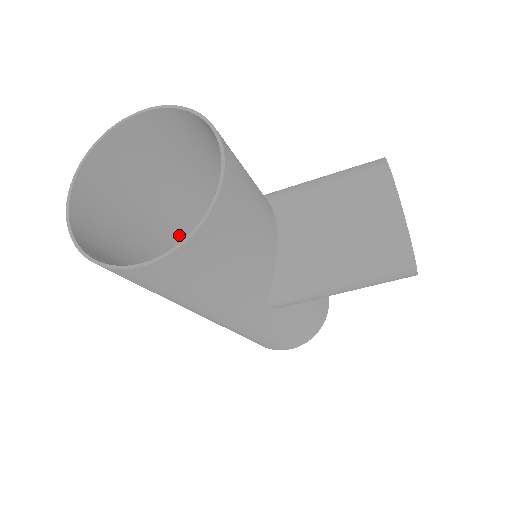
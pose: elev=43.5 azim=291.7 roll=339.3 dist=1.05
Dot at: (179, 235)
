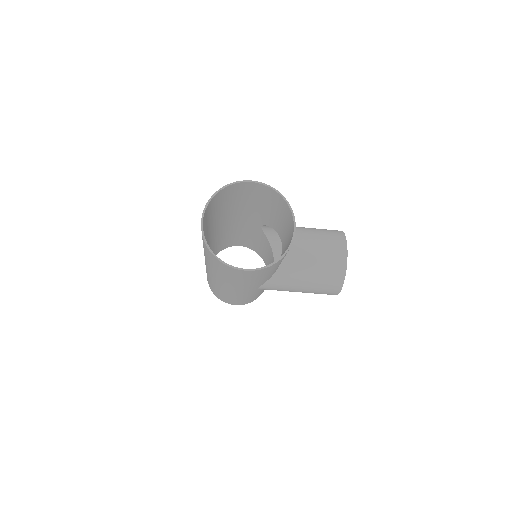
Dot at: (215, 228)
